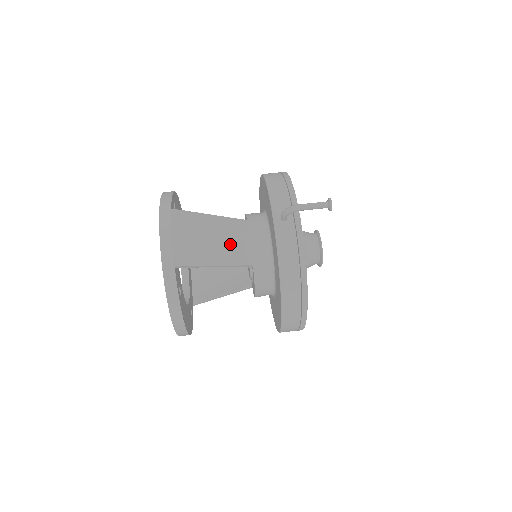
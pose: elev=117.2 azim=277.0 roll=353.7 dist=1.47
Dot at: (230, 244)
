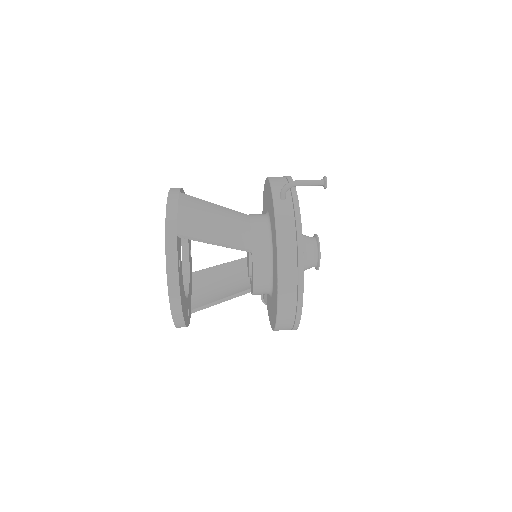
Dot at: (231, 227)
